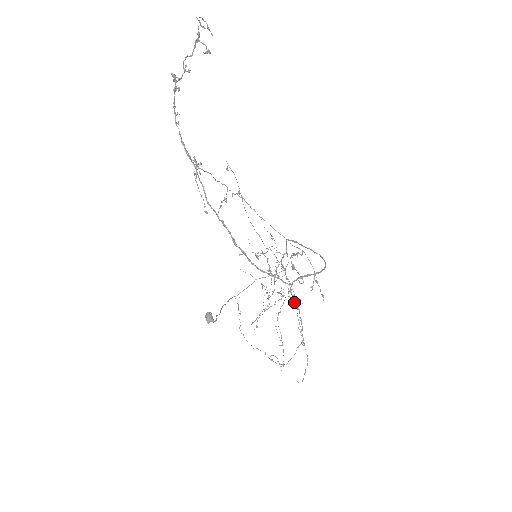
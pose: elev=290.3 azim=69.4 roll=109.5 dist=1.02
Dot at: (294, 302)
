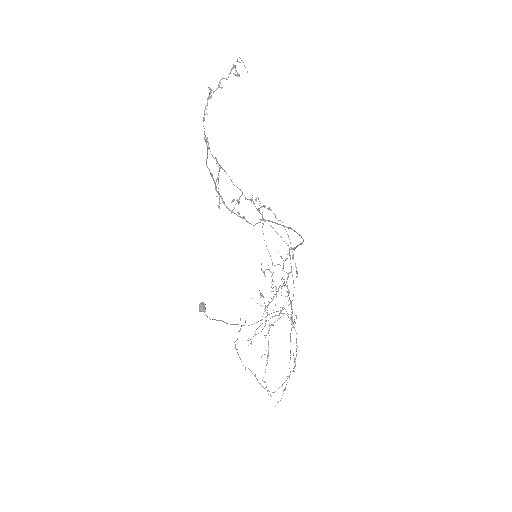
Dot at: occluded
